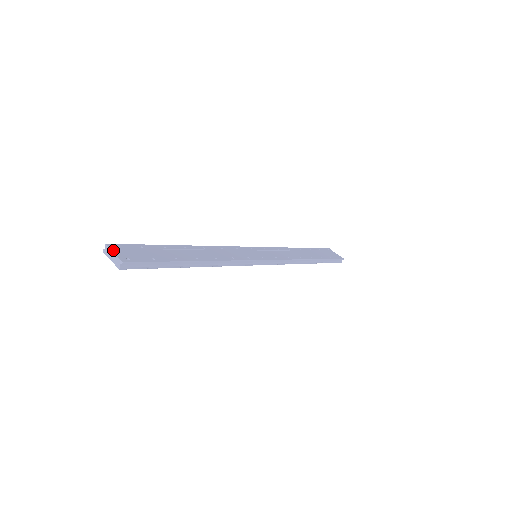
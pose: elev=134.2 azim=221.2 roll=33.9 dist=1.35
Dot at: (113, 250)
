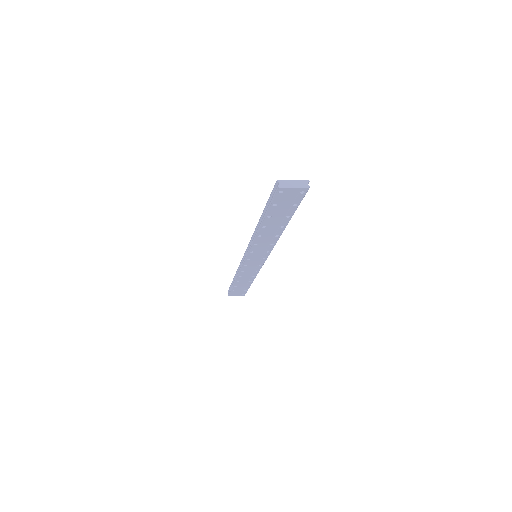
Dot at: (288, 181)
